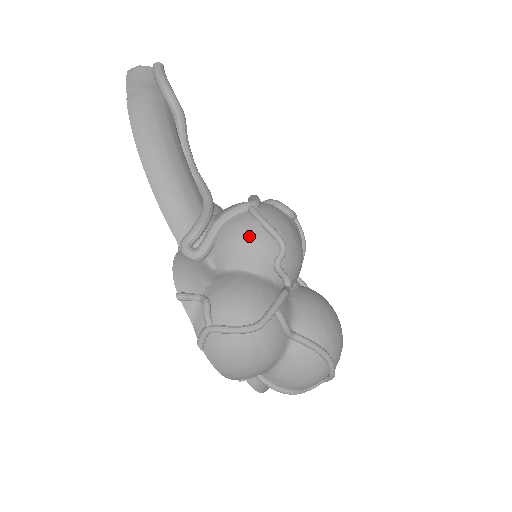
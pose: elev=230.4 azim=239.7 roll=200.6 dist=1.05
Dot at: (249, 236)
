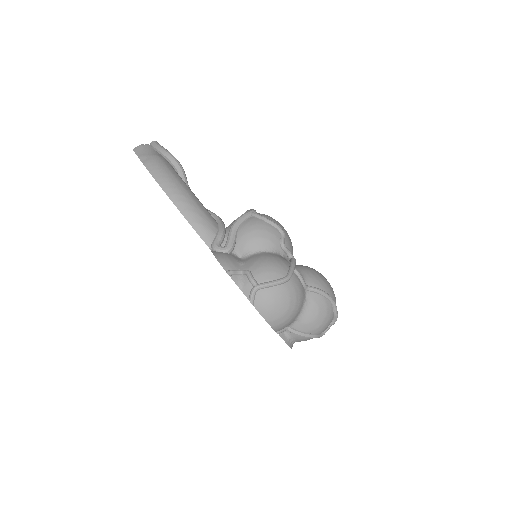
Dot at: (260, 229)
